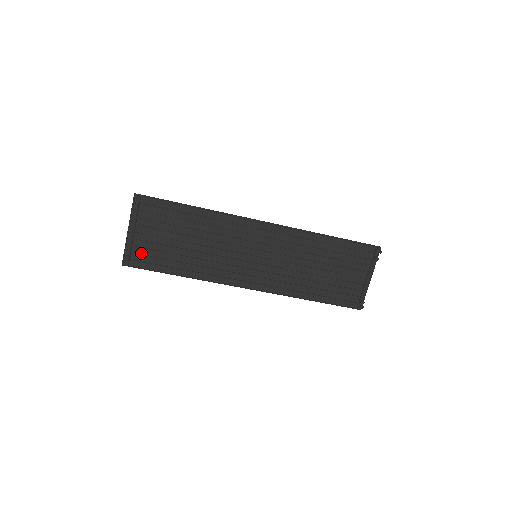
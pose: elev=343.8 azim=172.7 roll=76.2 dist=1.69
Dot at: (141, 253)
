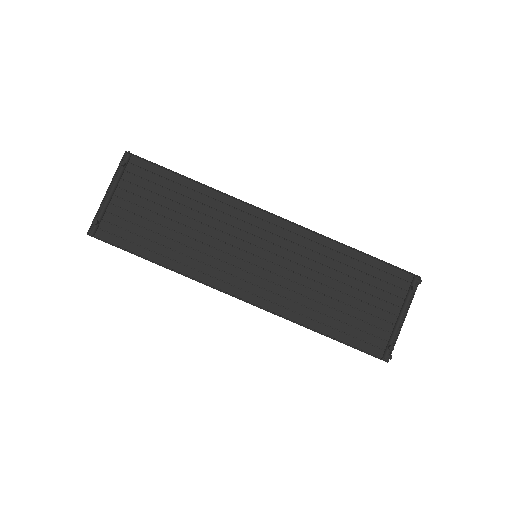
Dot at: (114, 223)
